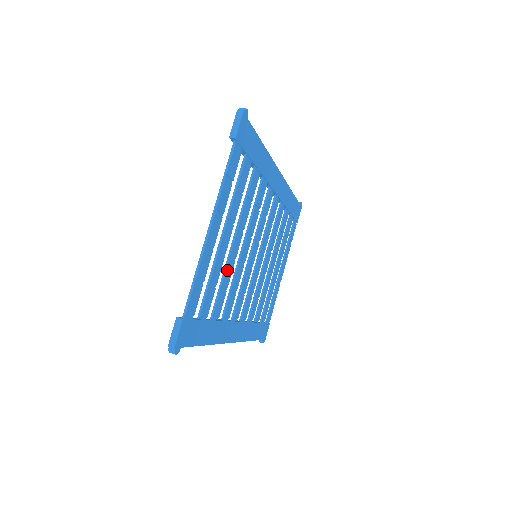
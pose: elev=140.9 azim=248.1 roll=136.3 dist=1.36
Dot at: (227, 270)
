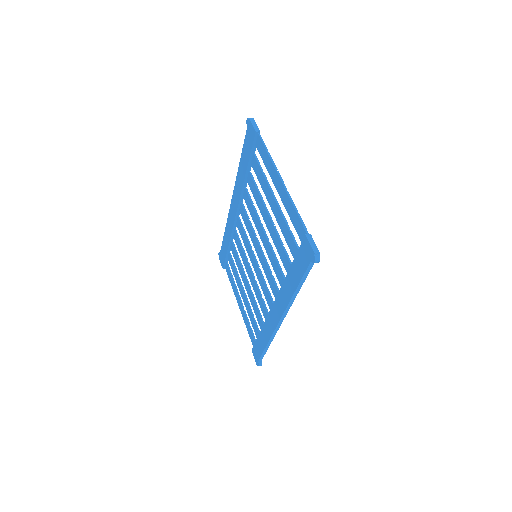
Dot at: (278, 236)
